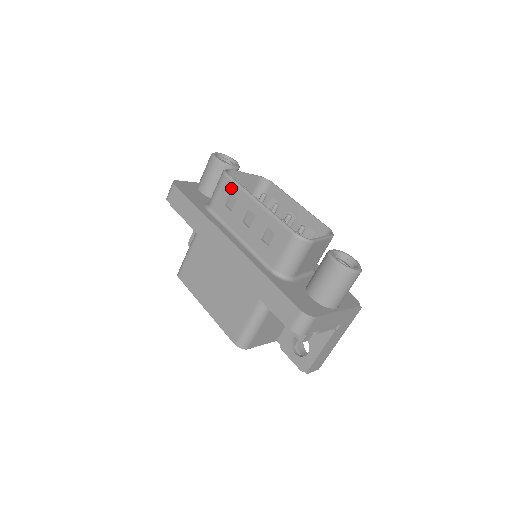
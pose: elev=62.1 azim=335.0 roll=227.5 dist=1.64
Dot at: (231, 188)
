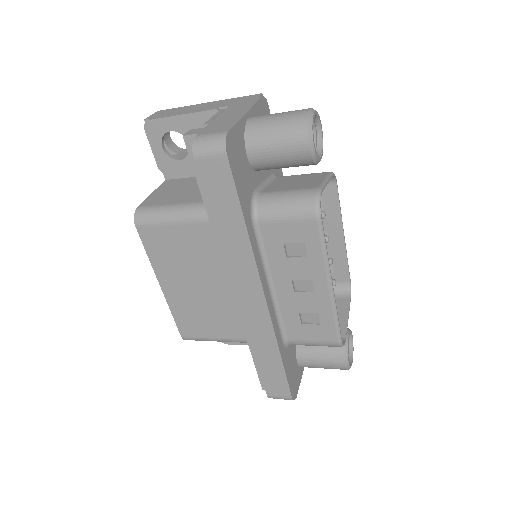
Dot at: (311, 240)
